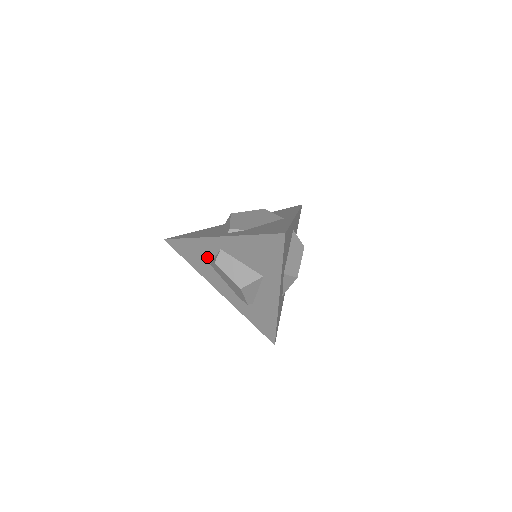
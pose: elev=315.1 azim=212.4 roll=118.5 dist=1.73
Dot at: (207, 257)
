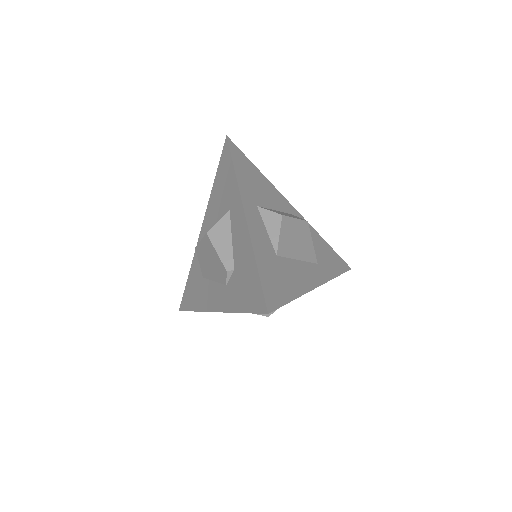
Dot at: (200, 271)
